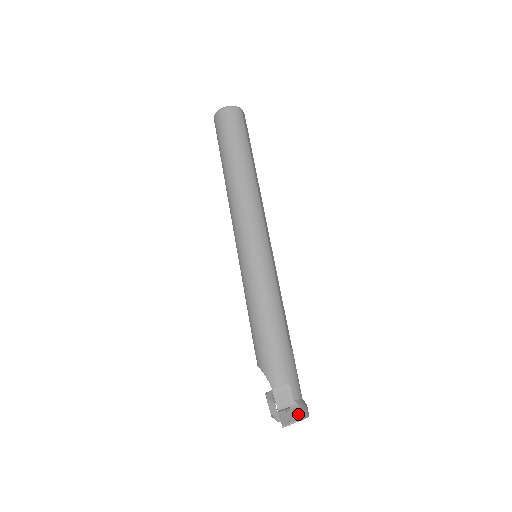
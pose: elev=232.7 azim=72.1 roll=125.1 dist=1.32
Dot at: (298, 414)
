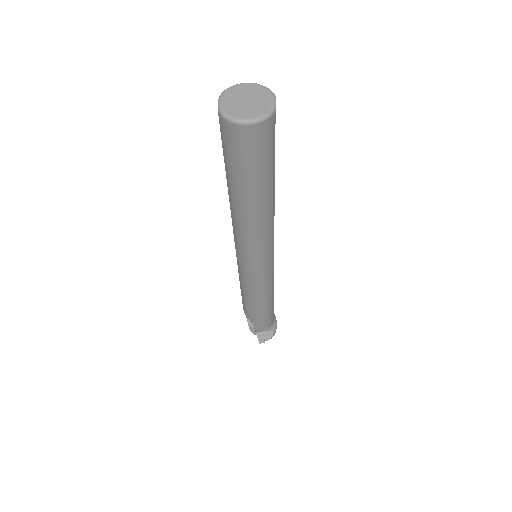
Dot at: (271, 336)
